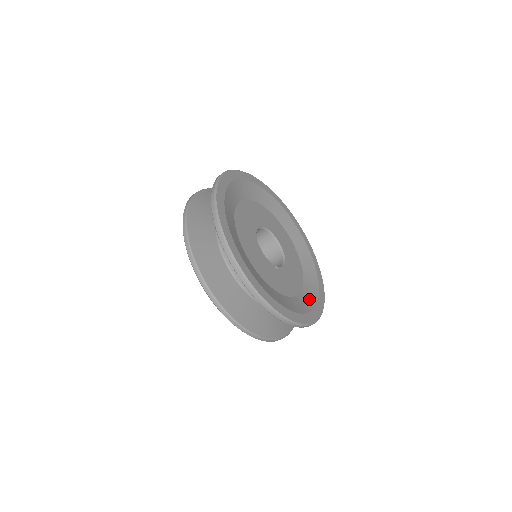
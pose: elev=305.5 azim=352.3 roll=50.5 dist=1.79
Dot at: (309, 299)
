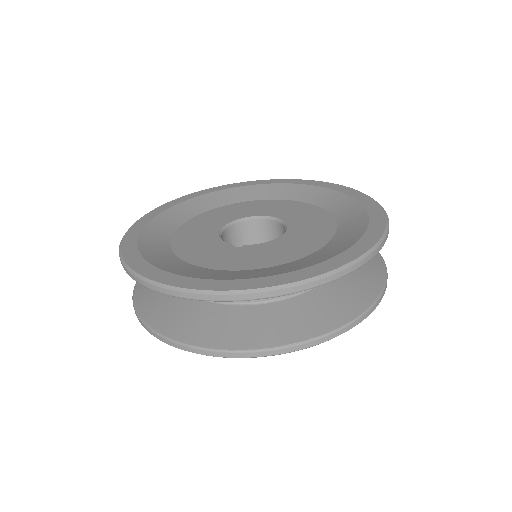
Dot at: (295, 266)
